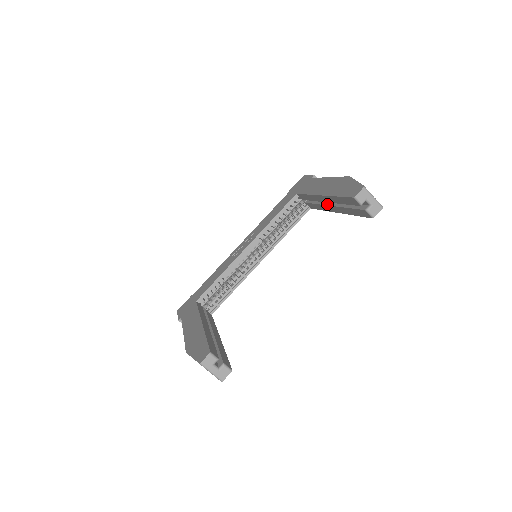
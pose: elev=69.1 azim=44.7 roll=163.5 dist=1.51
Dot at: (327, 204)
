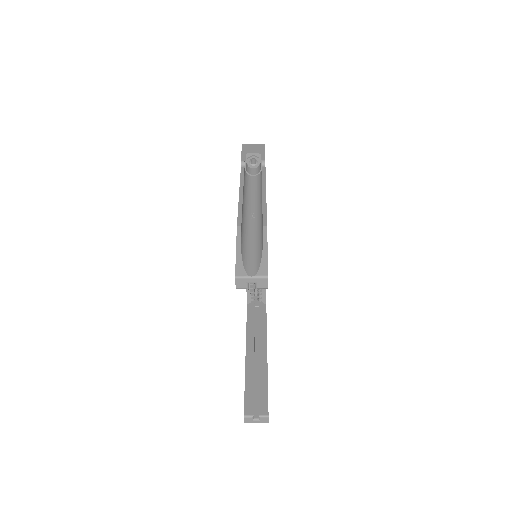
Dot at: occluded
